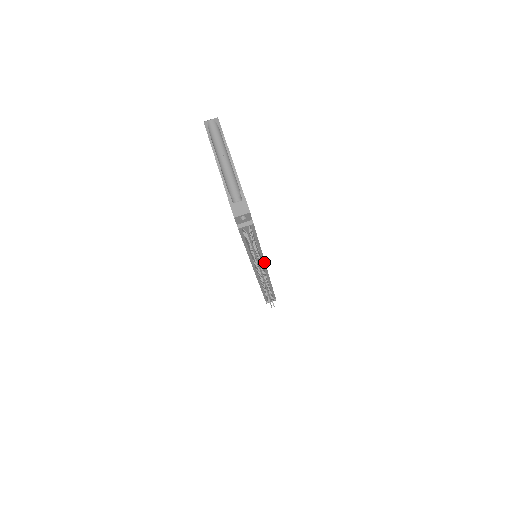
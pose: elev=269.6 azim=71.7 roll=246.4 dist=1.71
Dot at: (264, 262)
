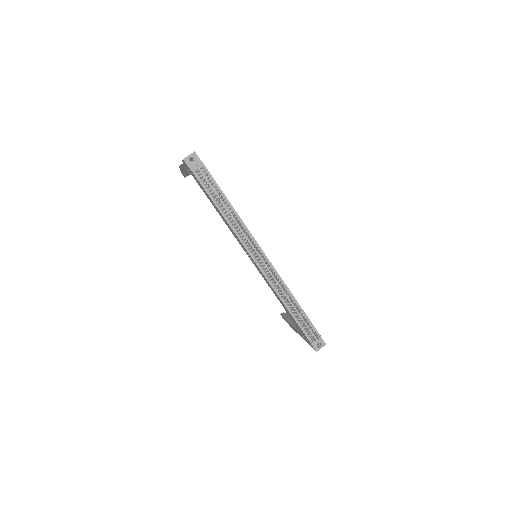
Dot at: (254, 240)
